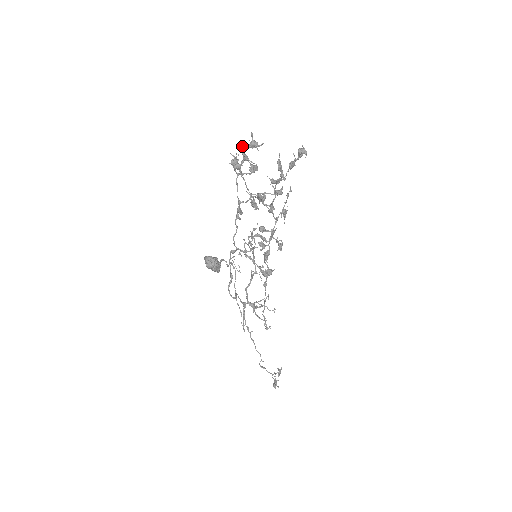
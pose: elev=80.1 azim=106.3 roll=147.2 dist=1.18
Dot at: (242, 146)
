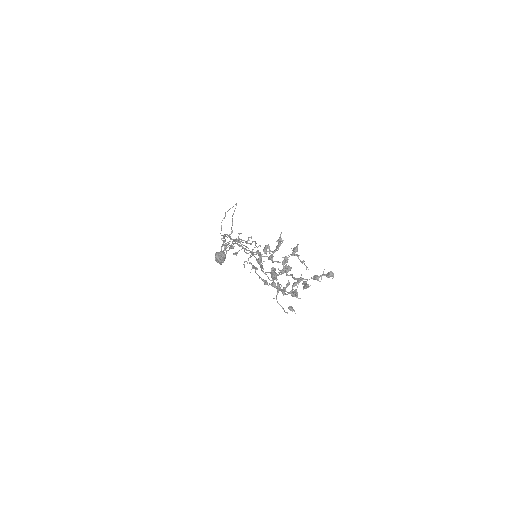
Dot at: (285, 291)
